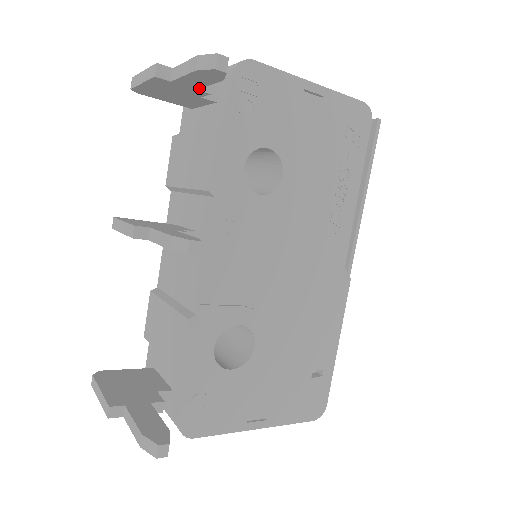
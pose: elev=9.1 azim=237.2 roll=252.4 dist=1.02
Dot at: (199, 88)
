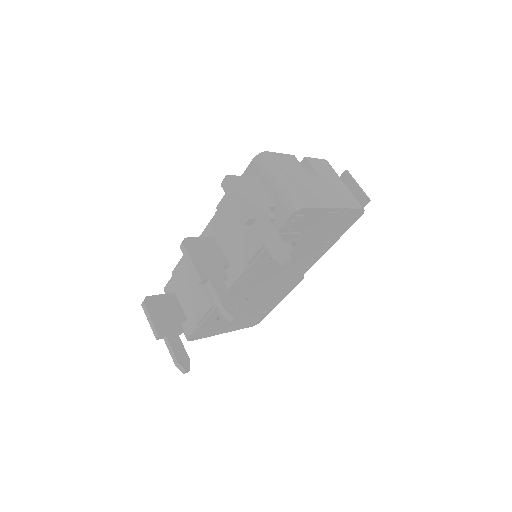
Dot at: occluded
